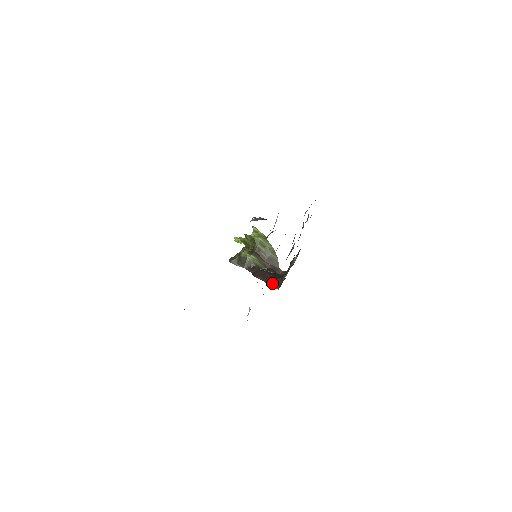
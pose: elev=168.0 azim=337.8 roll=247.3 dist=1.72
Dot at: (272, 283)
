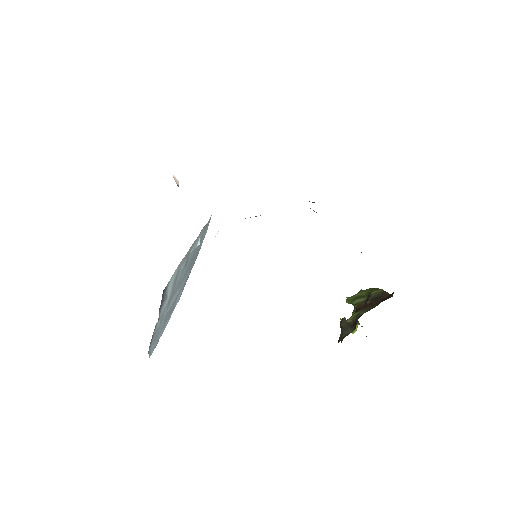
Dot at: (366, 300)
